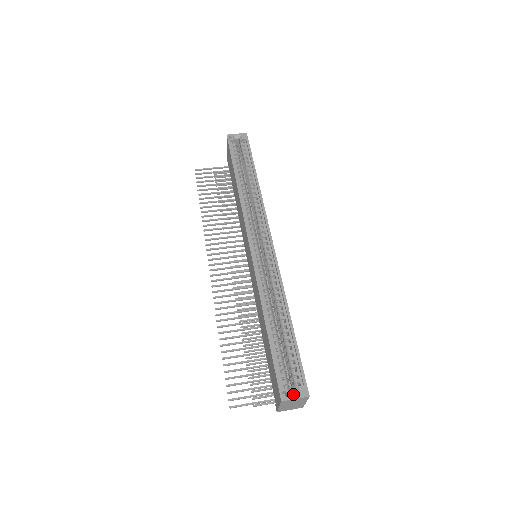
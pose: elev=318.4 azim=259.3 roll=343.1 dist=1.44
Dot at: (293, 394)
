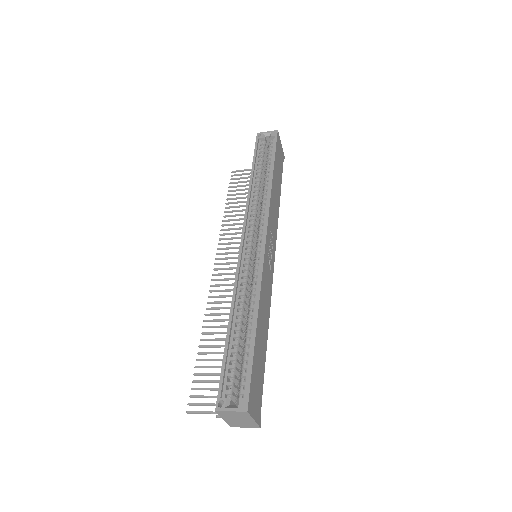
Dot at: (231, 405)
